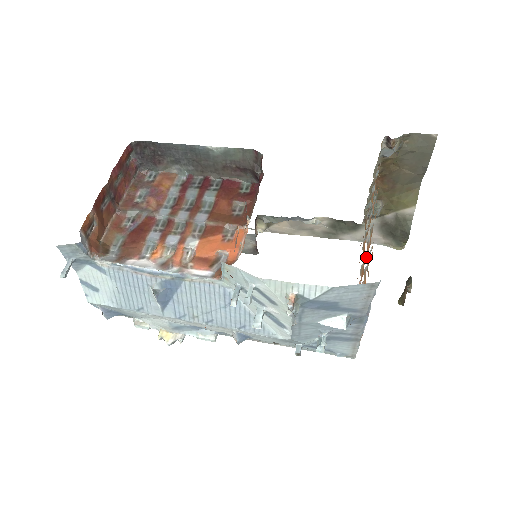
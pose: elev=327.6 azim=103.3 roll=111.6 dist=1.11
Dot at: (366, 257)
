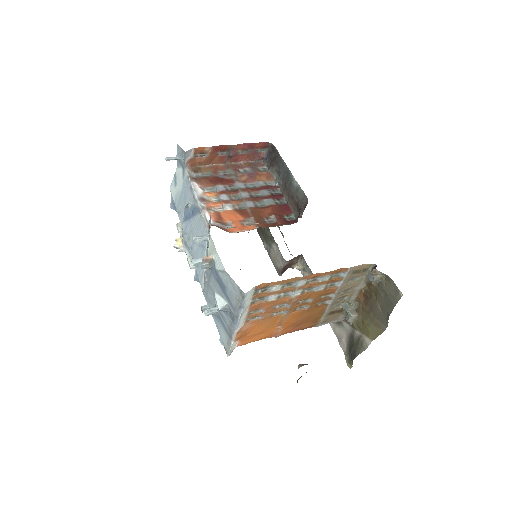
Dot at: (287, 308)
